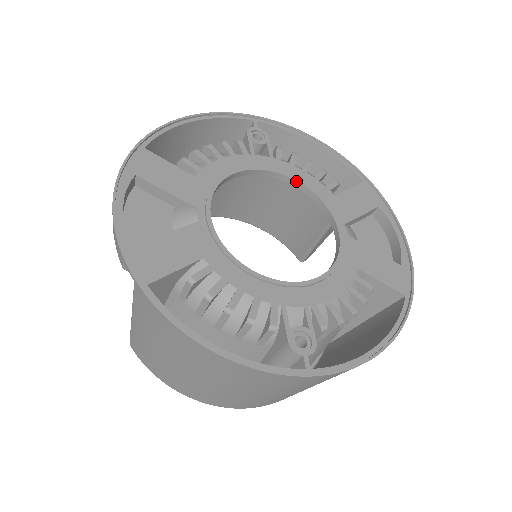
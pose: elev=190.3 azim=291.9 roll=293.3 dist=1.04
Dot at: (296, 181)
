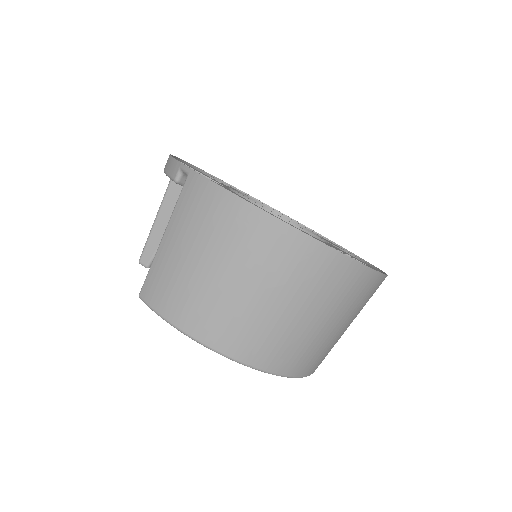
Dot at: (286, 217)
